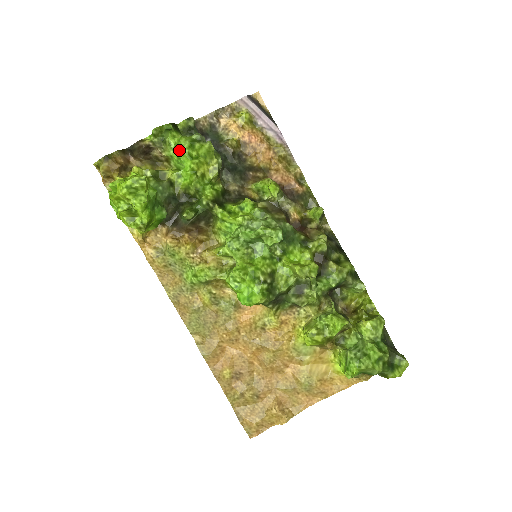
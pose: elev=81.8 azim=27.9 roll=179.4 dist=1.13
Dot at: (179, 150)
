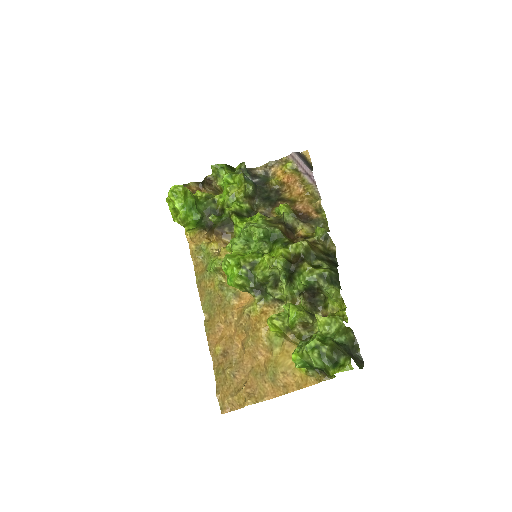
Dot at: occluded
